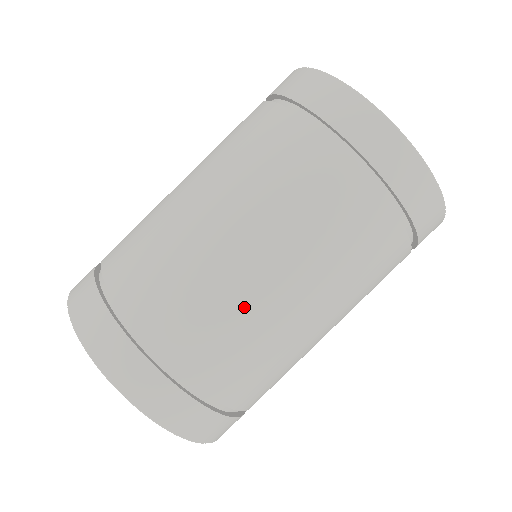
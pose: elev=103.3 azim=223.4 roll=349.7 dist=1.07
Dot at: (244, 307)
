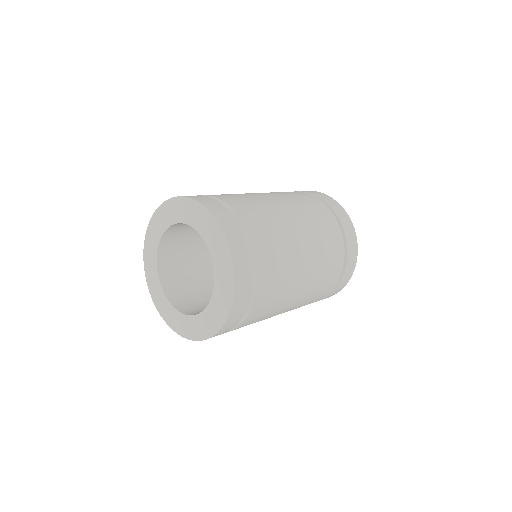
Dot at: (292, 270)
